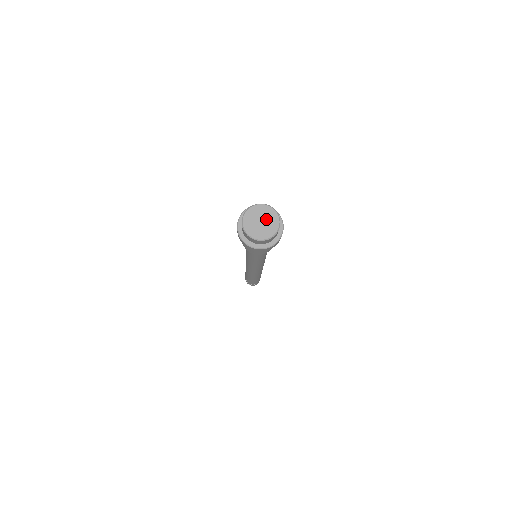
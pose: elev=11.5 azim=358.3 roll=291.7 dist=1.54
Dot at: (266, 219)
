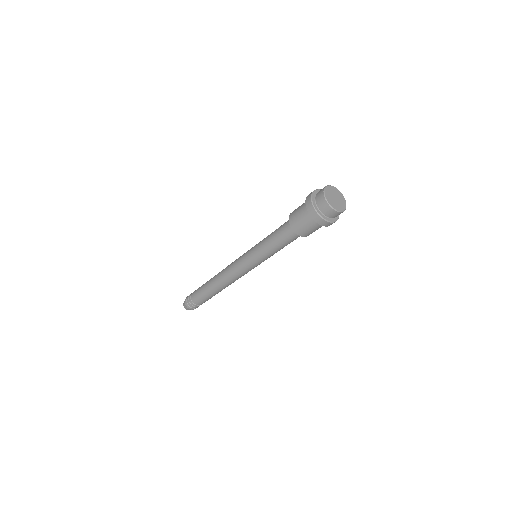
Dot at: (337, 196)
